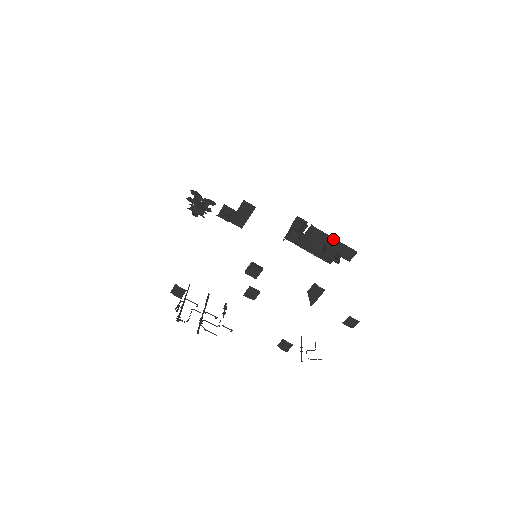
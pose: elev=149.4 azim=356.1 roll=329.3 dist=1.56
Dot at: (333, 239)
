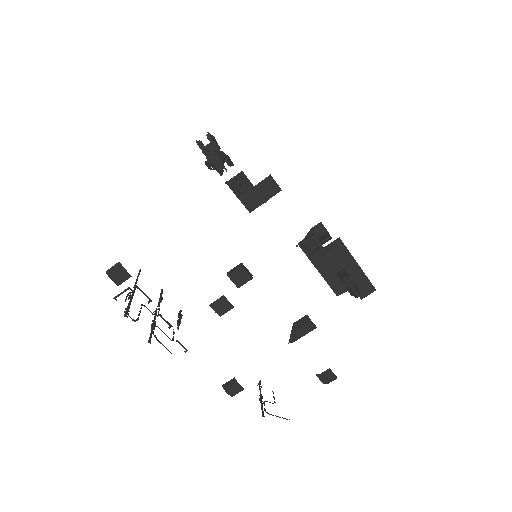
Dot at: (356, 265)
